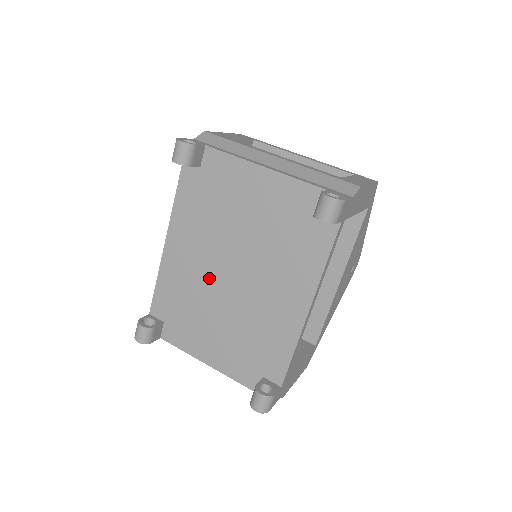
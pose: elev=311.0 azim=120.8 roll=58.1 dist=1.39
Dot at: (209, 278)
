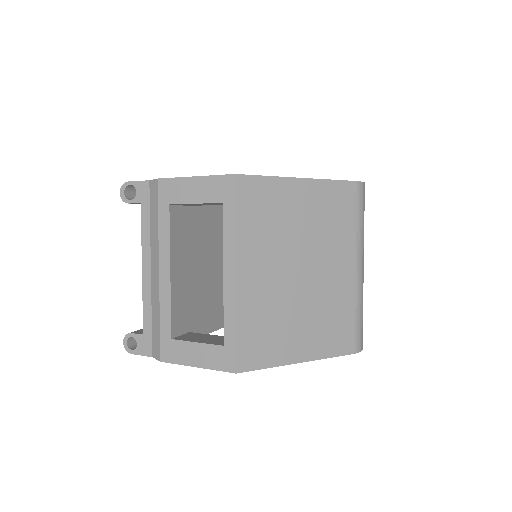
Dot at: occluded
